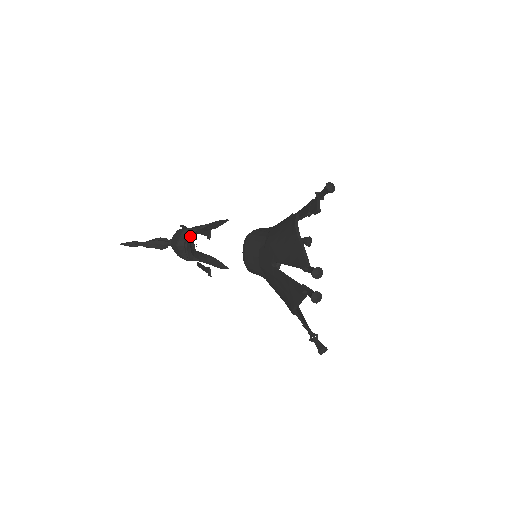
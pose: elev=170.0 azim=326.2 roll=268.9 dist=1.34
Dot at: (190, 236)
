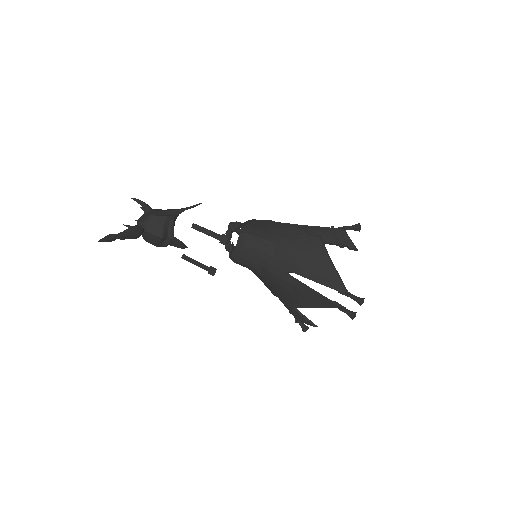
Dot at: occluded
